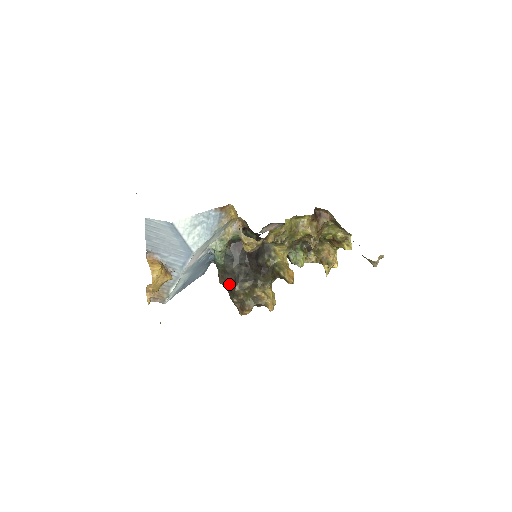
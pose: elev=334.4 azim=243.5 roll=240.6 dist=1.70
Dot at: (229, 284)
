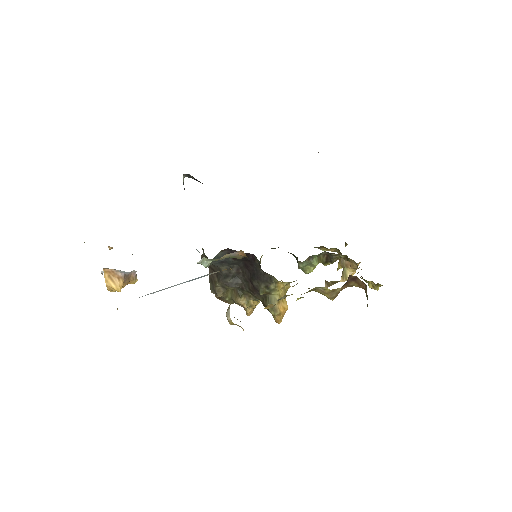
Dot at: (212, 271)
